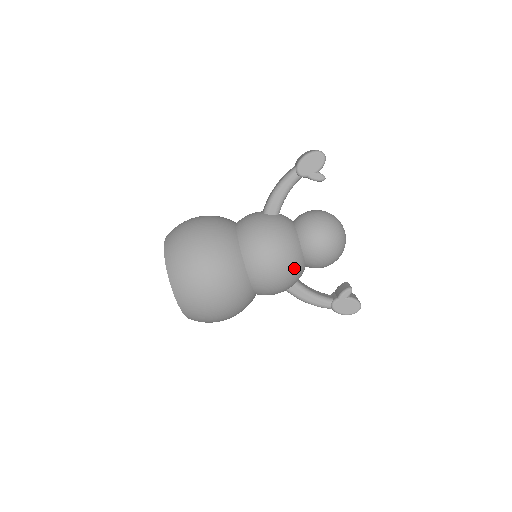
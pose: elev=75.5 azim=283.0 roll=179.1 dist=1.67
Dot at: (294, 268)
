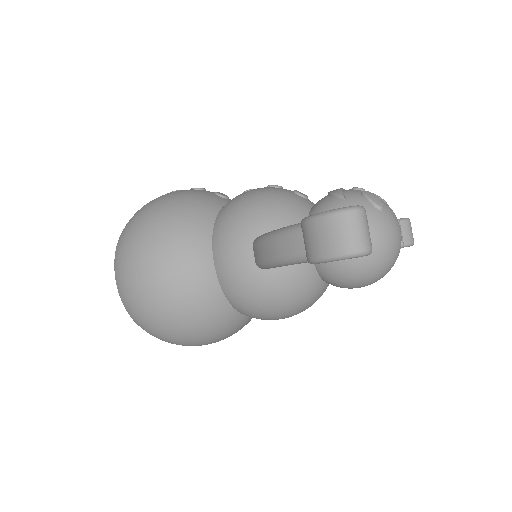
Dot at: occluded
